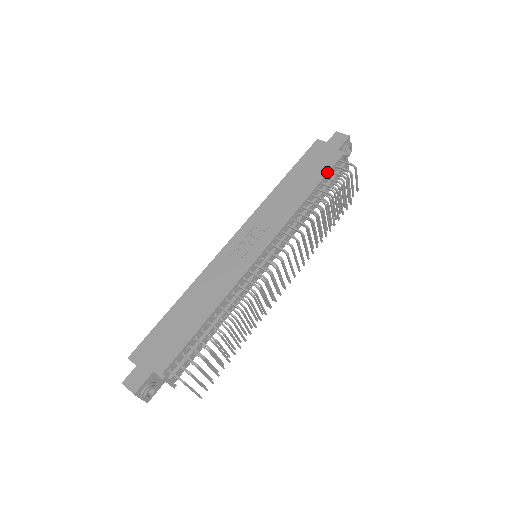
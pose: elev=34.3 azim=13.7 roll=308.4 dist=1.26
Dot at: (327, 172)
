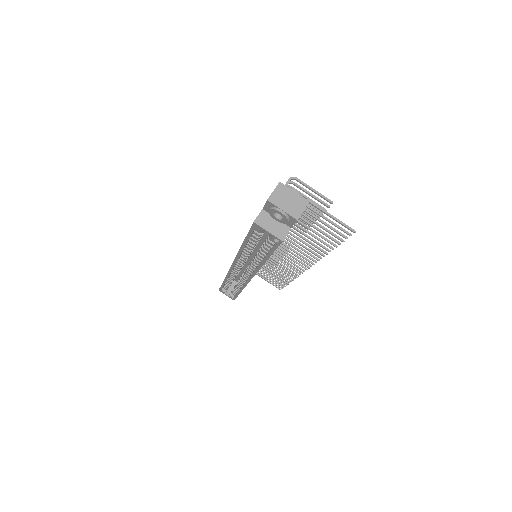
Dot at: occluded
